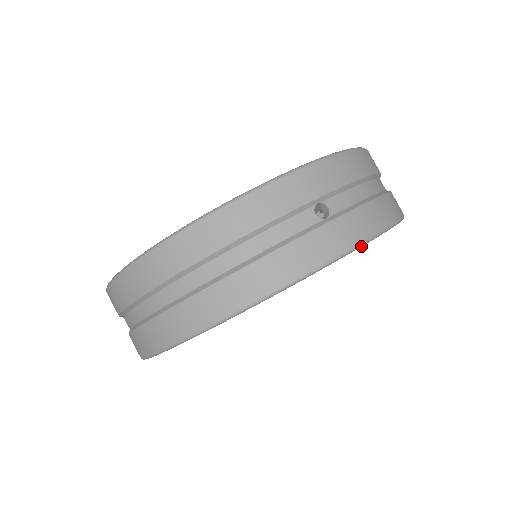
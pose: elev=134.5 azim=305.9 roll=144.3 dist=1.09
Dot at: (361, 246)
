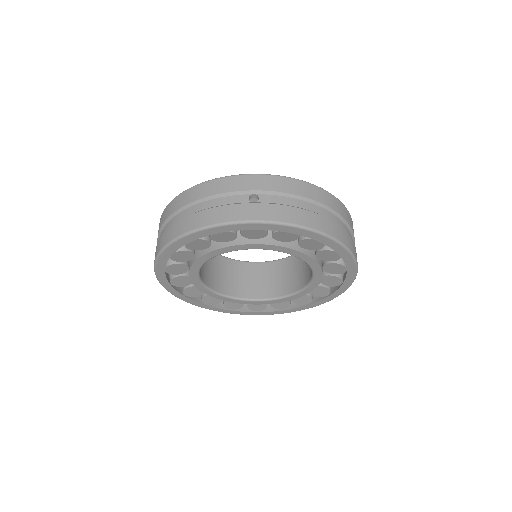
Dot at: (267, 223)
